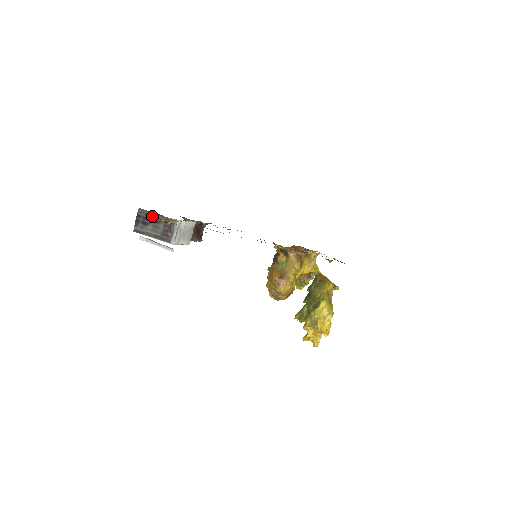
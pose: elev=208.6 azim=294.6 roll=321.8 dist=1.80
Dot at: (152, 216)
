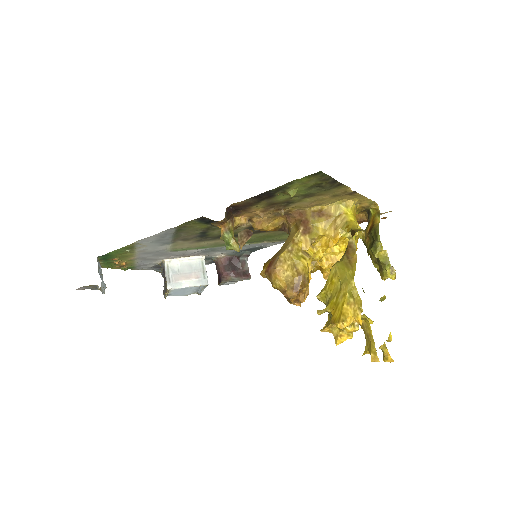
Dot at: occluded
